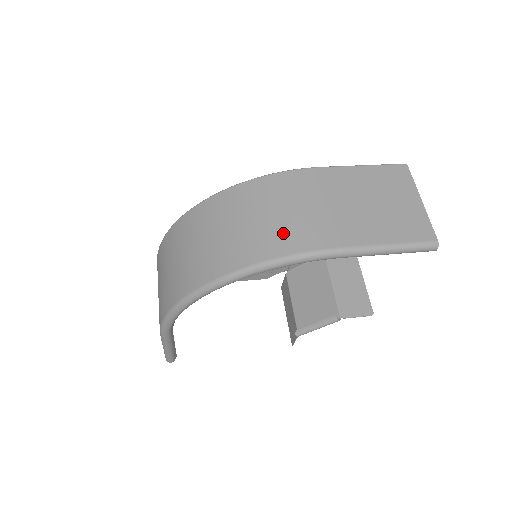
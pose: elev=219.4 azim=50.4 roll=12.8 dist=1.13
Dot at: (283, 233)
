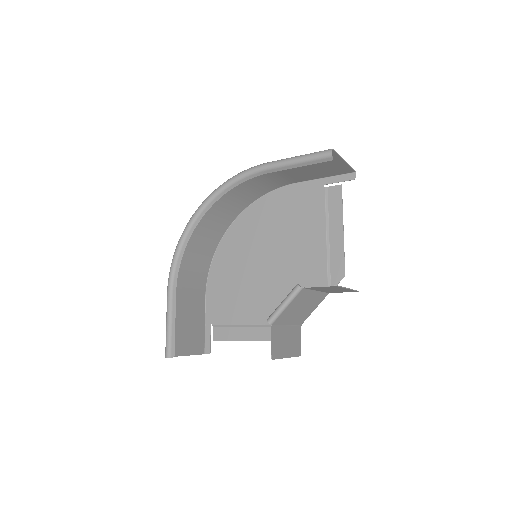
Dot at: occluded
